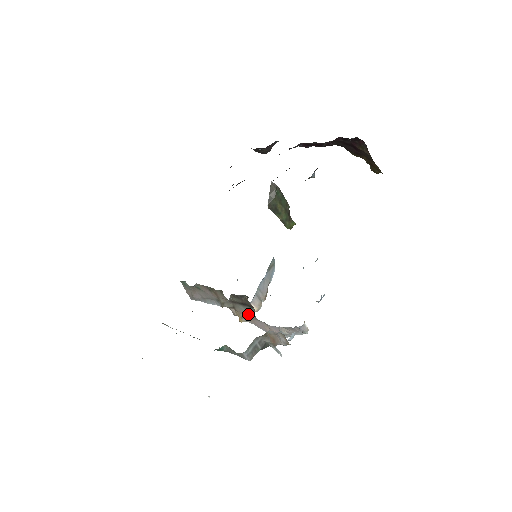
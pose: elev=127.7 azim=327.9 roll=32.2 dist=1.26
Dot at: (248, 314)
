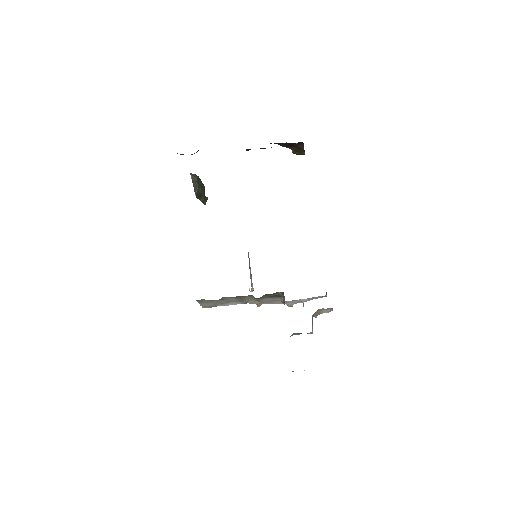
Dot at: (270, 300)
